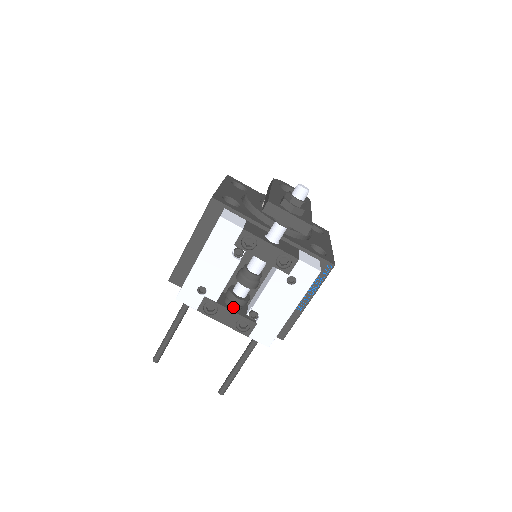
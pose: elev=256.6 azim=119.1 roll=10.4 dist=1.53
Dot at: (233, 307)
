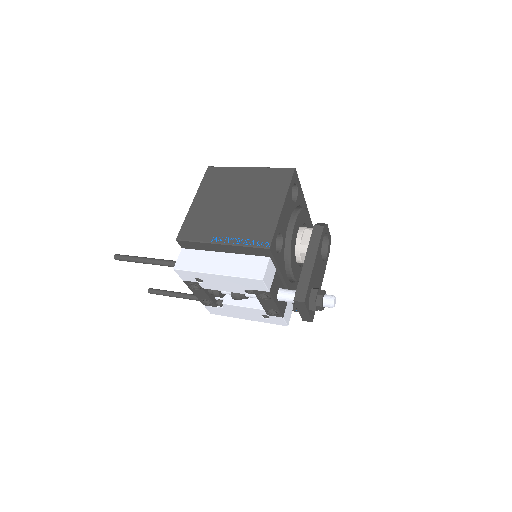
Dot at: (211, 294)
